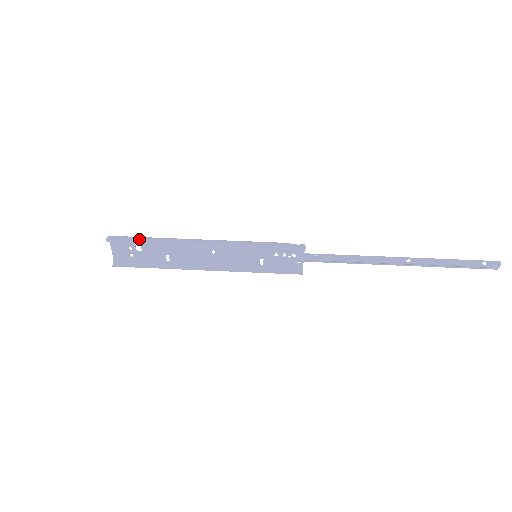
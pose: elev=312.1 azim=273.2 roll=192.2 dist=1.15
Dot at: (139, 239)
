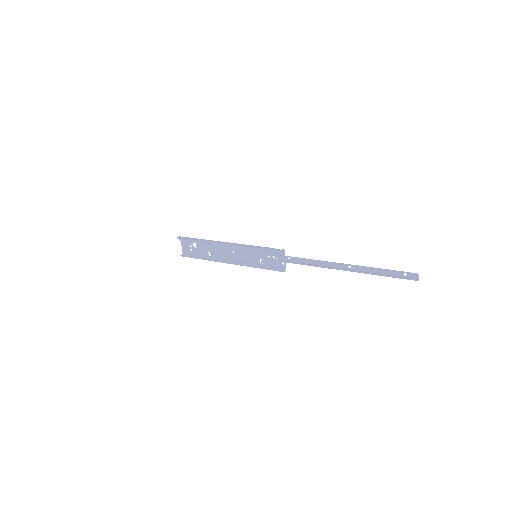
Dot at: (193, 239)
